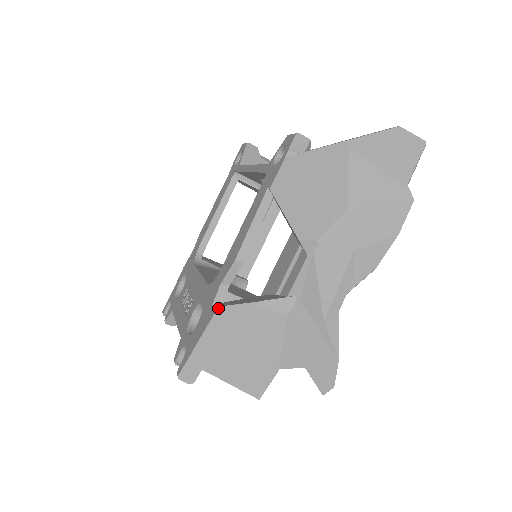
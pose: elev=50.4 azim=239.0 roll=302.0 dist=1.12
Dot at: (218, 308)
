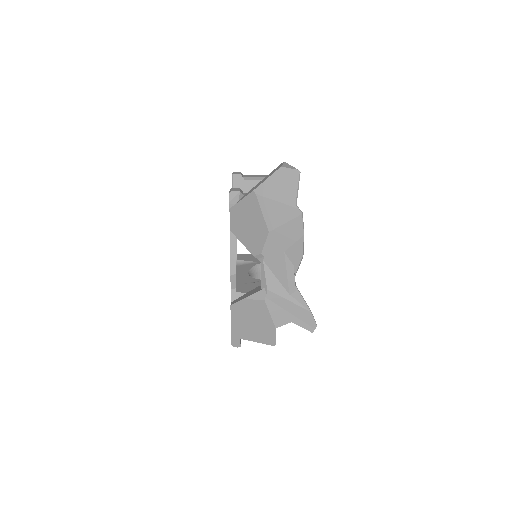
Dot at: (231, 306)
